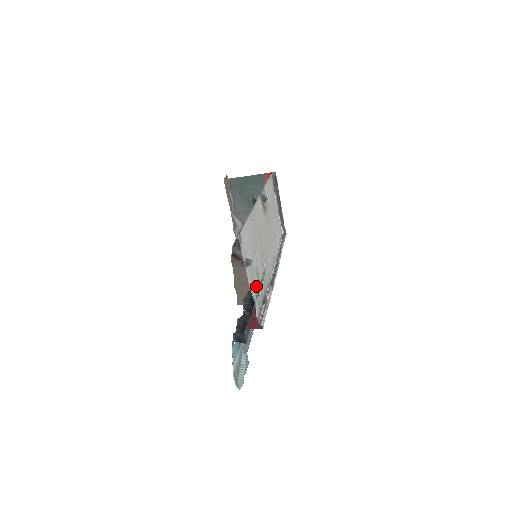
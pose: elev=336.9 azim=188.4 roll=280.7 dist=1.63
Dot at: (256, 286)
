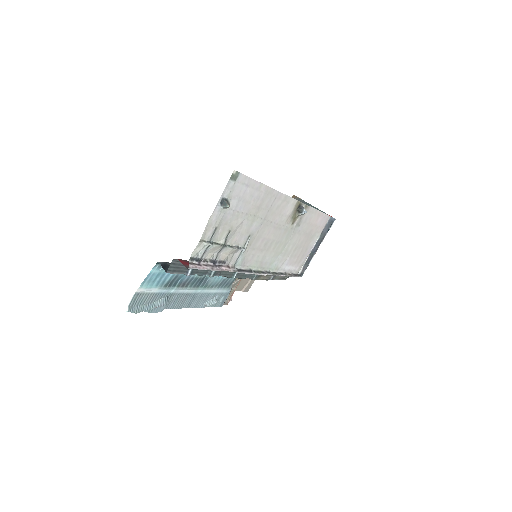
Dot at: (218, 238)
